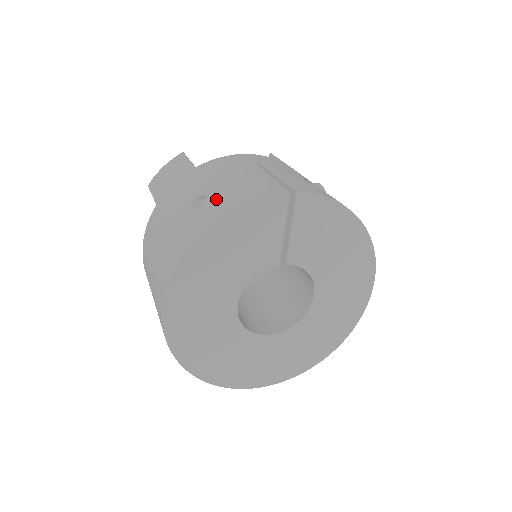
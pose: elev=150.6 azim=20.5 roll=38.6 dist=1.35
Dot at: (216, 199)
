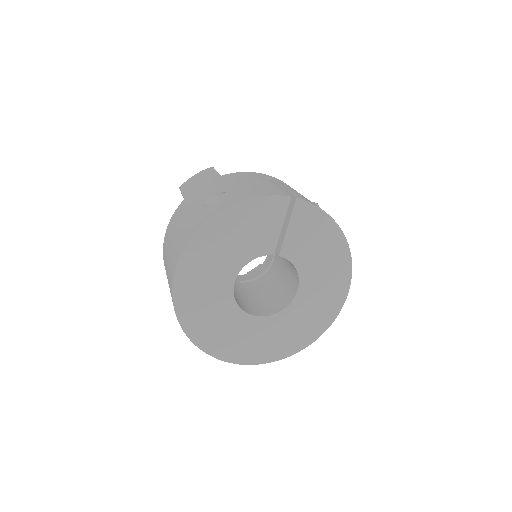
Dot at: (234, 194)
